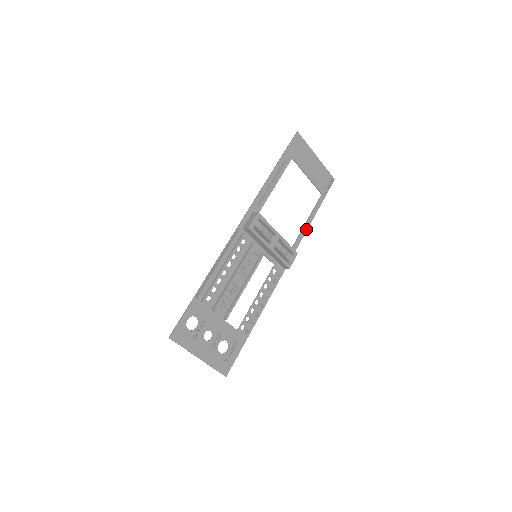
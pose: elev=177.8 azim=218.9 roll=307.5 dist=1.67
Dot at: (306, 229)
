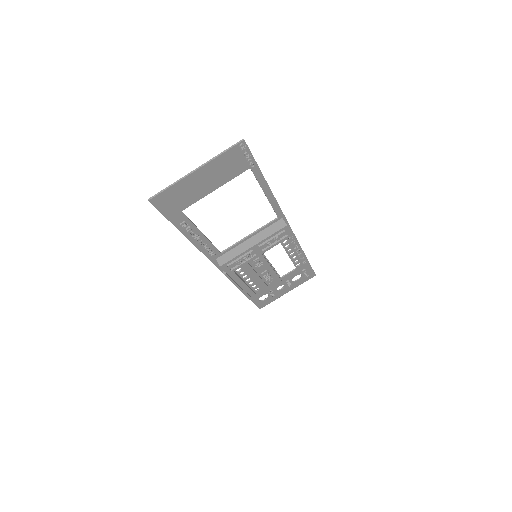
Dot at: (272, 198)
